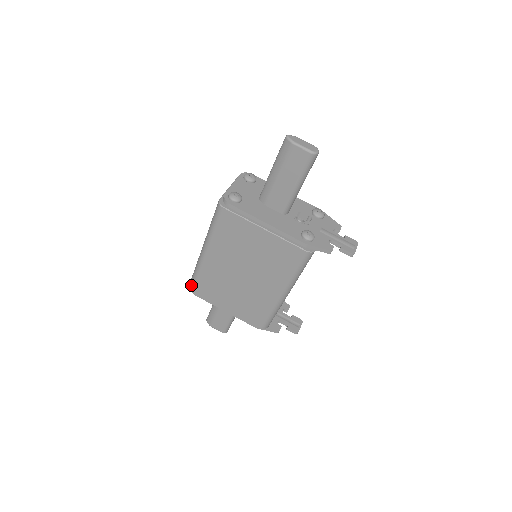
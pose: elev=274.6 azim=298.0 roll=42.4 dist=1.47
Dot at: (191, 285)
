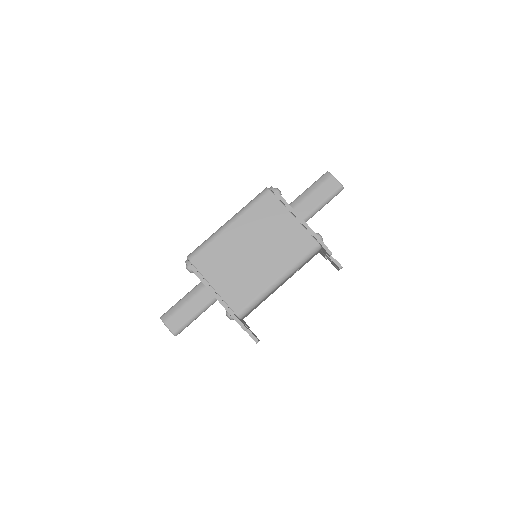
Dot at: (193, 254)
